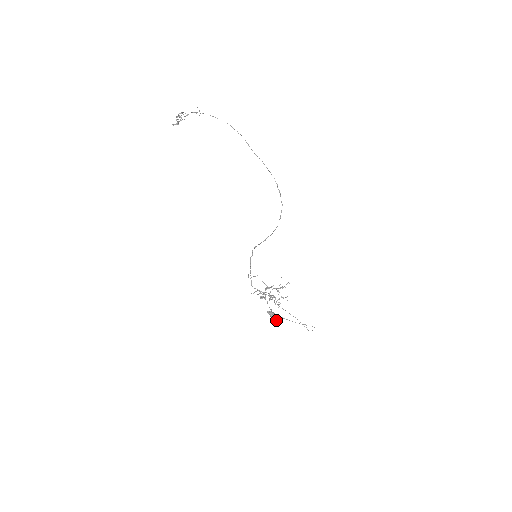
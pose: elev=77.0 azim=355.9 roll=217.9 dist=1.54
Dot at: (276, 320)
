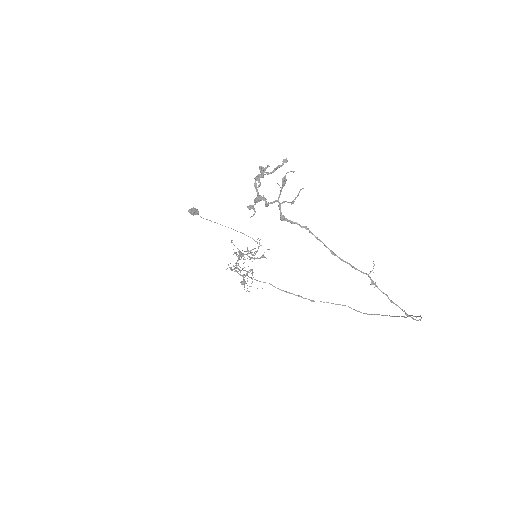
Dot at: occluded
